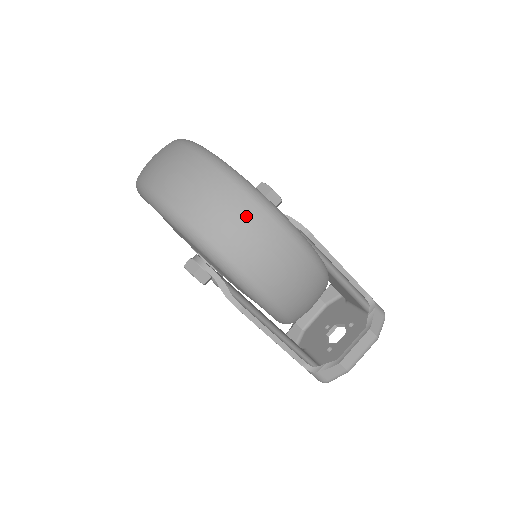
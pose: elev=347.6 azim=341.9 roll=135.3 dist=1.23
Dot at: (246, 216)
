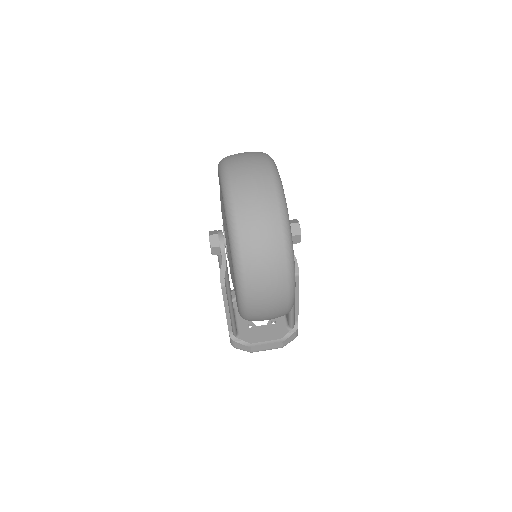
Dot at: (276, 275)
